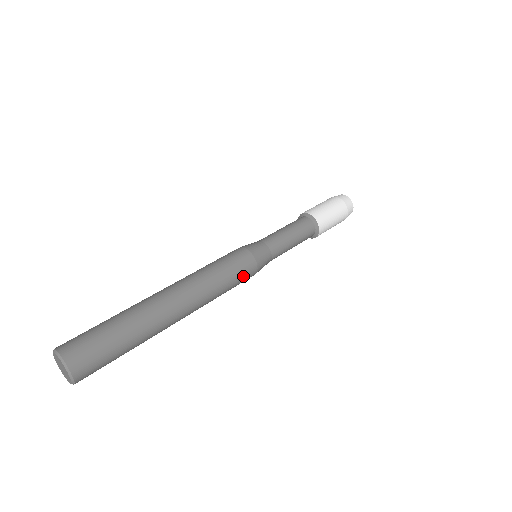
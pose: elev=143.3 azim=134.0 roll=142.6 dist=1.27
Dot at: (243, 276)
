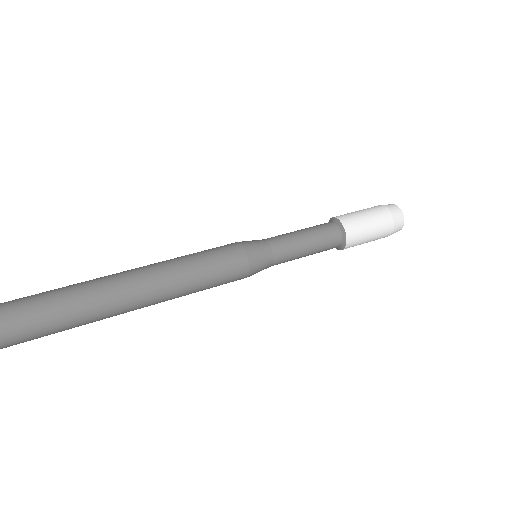
Dot at: (228, 280)
